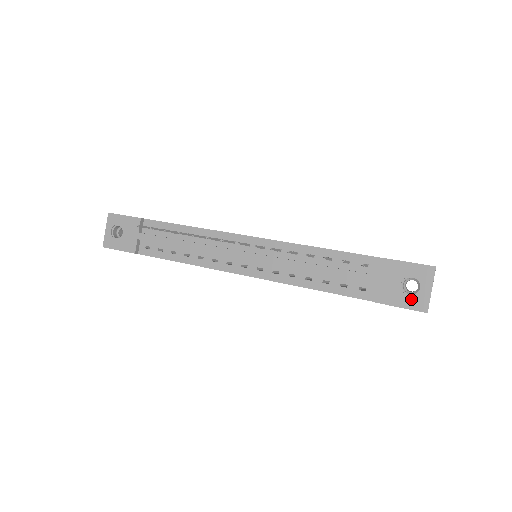
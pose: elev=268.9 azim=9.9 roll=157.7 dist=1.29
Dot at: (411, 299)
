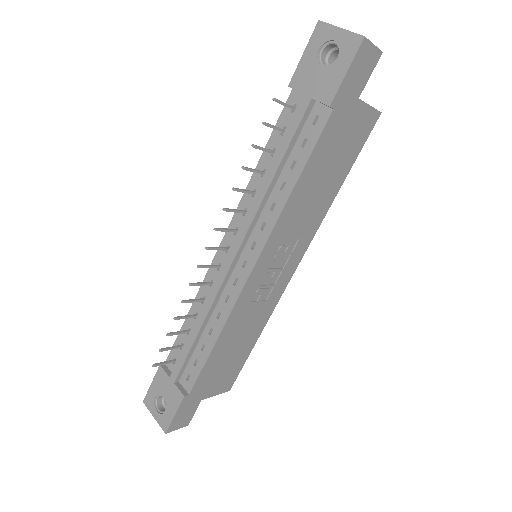
Dot at: (342, 56)
